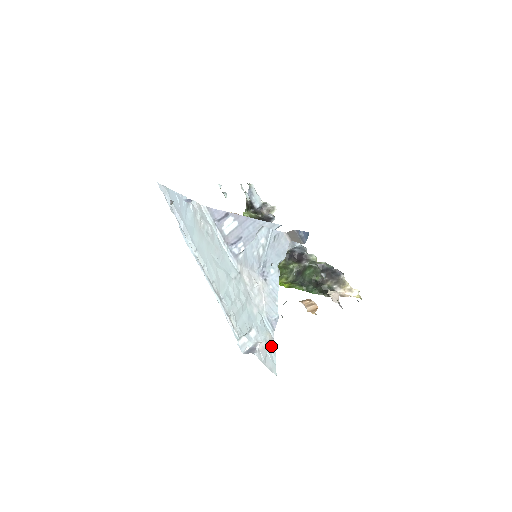
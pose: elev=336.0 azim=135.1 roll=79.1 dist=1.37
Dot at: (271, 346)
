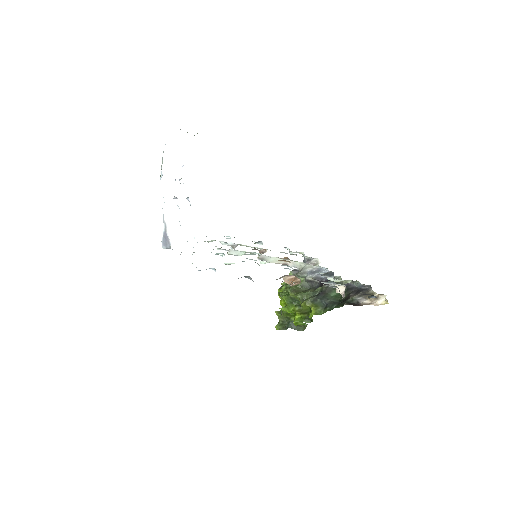
Dot at: occluded
